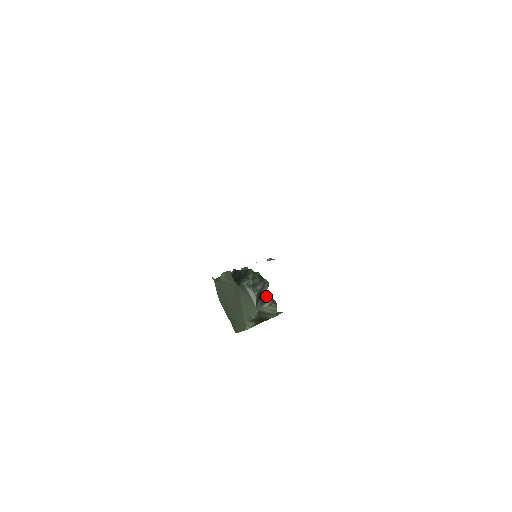
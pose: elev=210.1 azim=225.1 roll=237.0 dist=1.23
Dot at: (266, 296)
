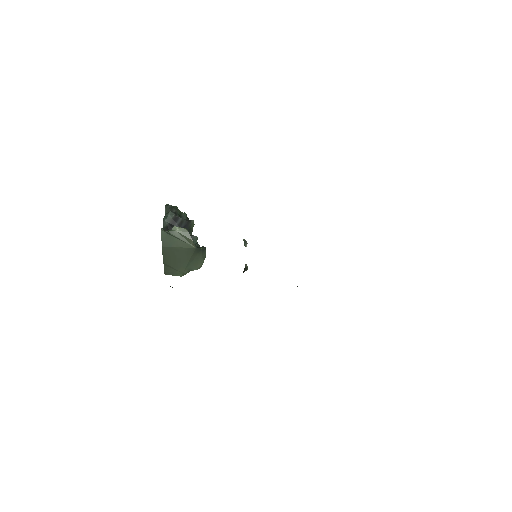
Dot at: (196, 243)
